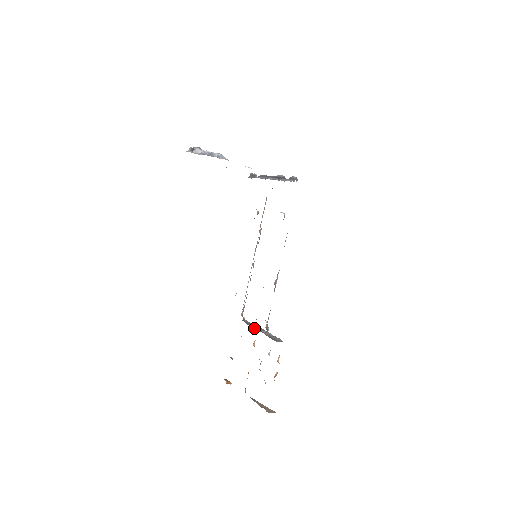
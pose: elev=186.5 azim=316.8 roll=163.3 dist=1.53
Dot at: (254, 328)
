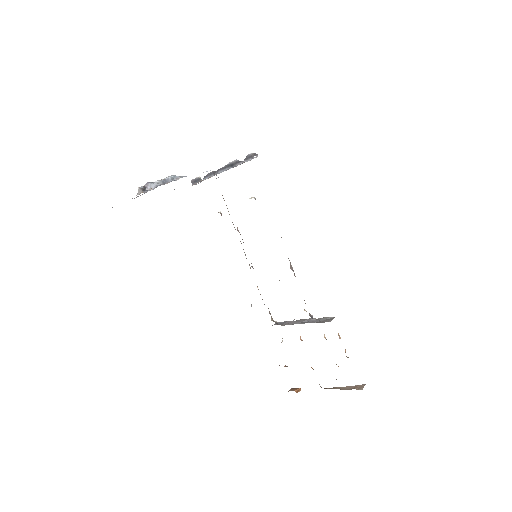
Dot at: occluded
